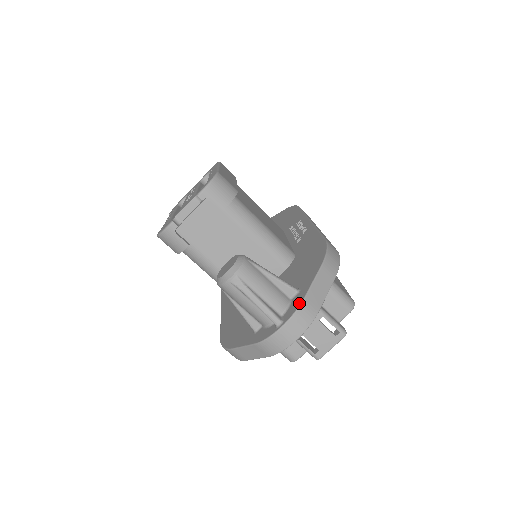
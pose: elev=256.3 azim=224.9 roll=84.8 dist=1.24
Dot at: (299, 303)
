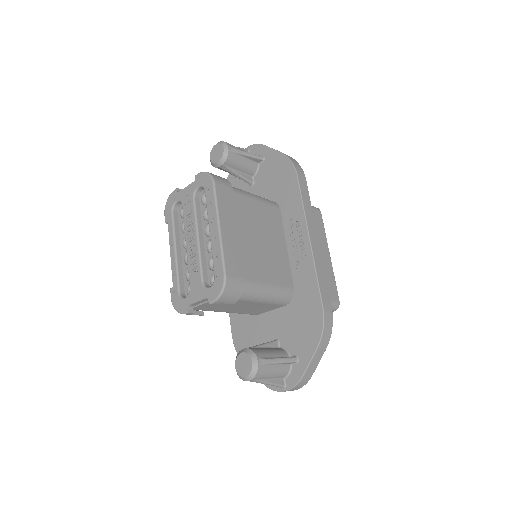
Dot at: (298, 380)
